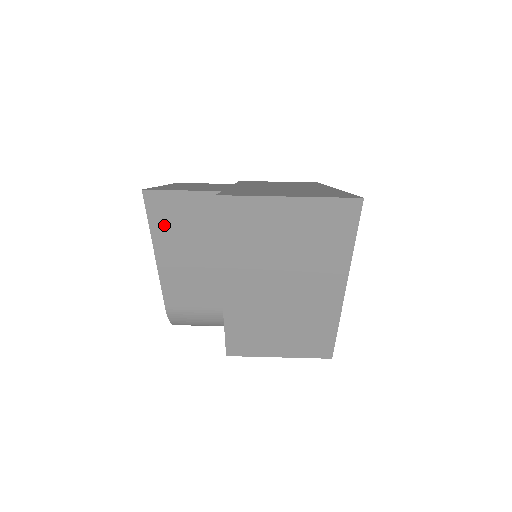
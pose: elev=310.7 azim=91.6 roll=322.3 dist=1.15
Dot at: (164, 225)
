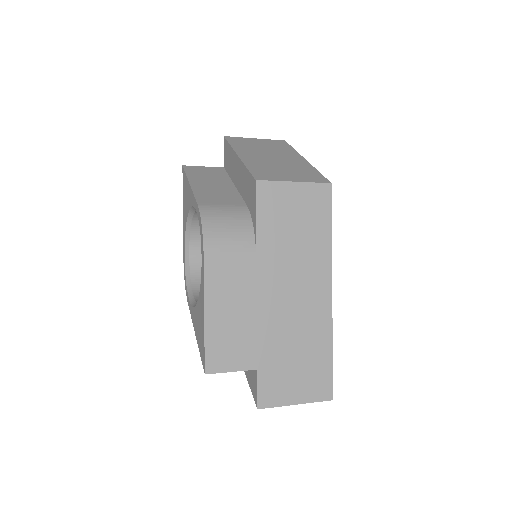
Dot at: (195, 174)
